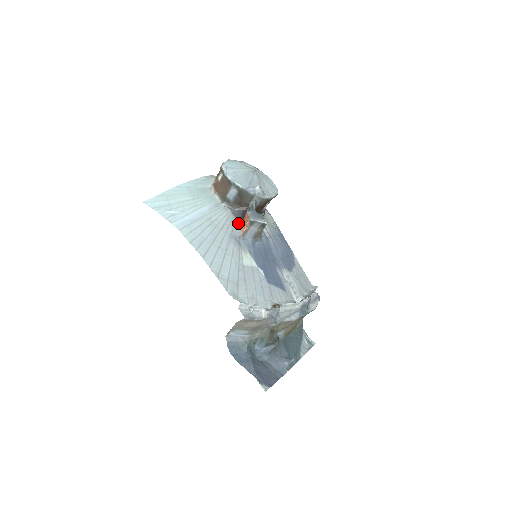
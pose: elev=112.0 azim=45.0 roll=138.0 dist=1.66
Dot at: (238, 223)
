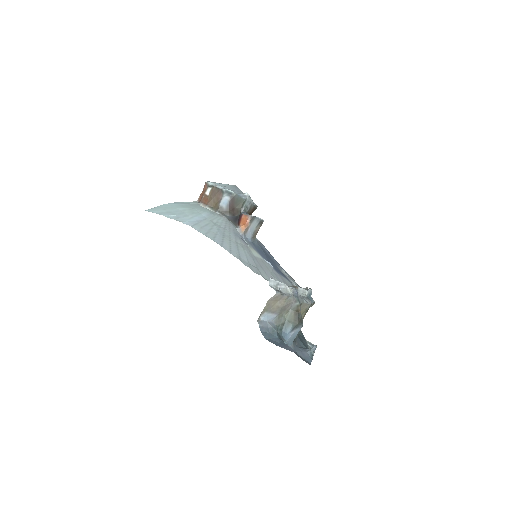
Dot at: (235, 226)
